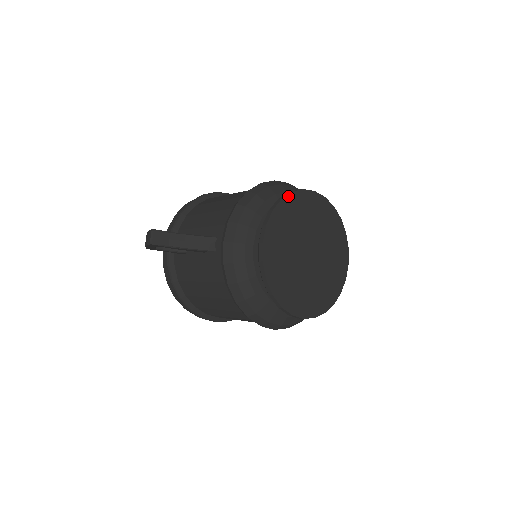
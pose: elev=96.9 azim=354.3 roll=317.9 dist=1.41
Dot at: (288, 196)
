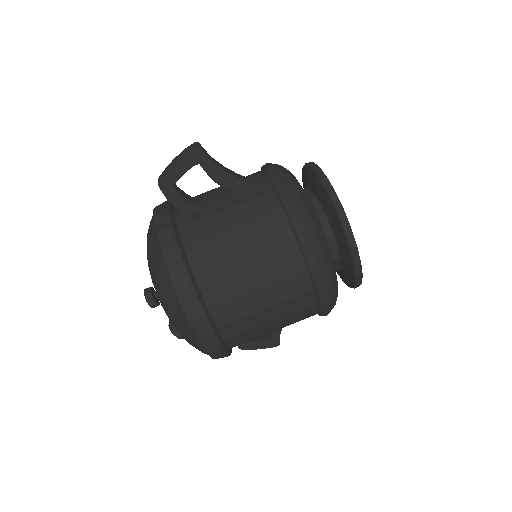
Dot at: occluded
